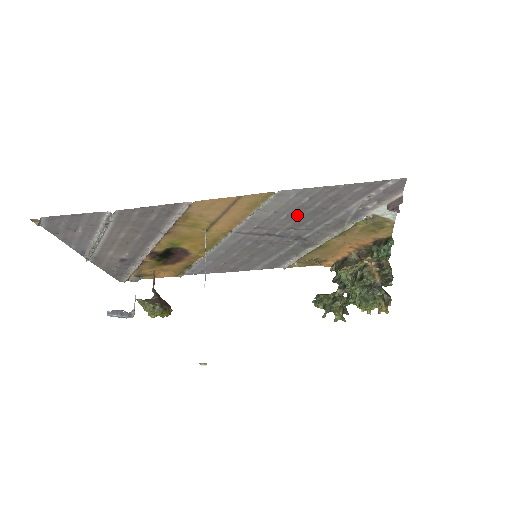
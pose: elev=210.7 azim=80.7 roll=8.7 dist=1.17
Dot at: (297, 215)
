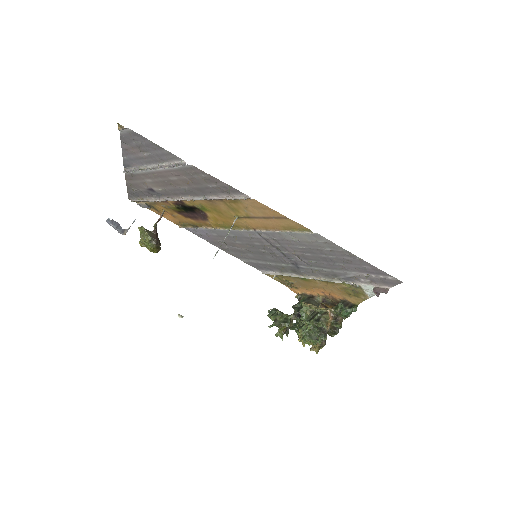
Dot at: (311, 252)
